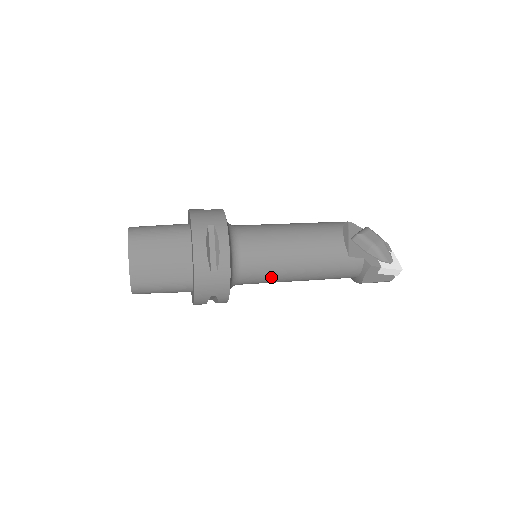
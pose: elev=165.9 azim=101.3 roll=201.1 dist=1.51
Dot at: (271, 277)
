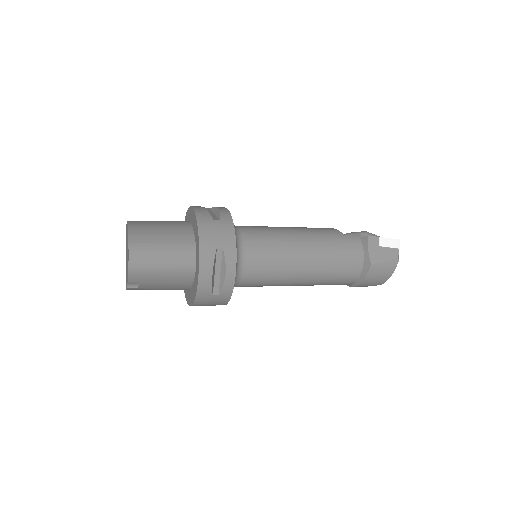
Dot at: (276, 251)
